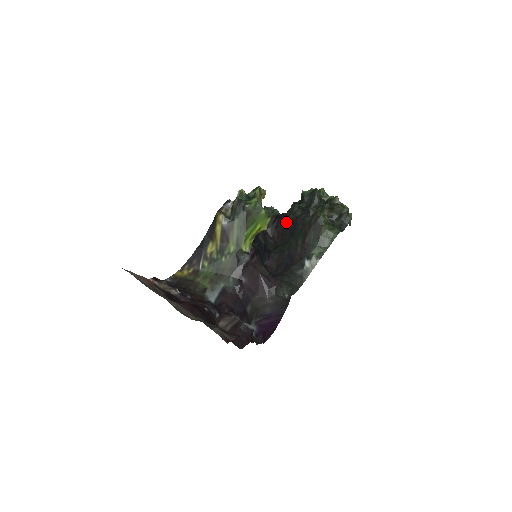
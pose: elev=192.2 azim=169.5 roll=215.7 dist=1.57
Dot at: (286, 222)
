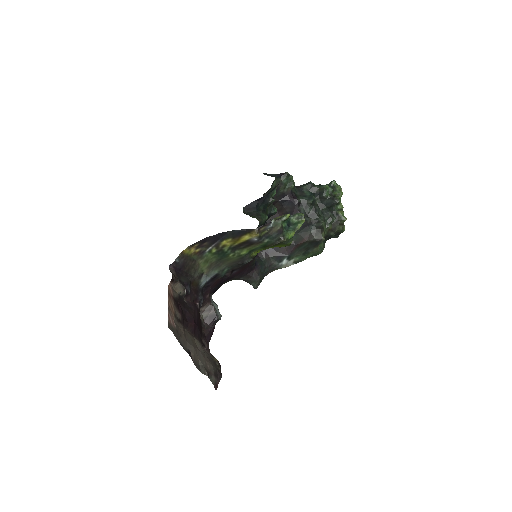
Dot at: (294, 212)
